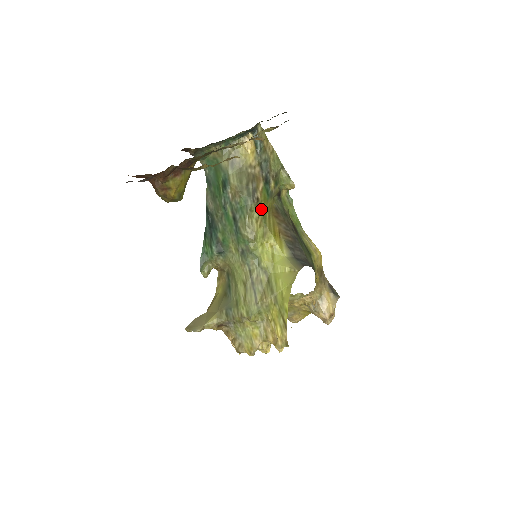
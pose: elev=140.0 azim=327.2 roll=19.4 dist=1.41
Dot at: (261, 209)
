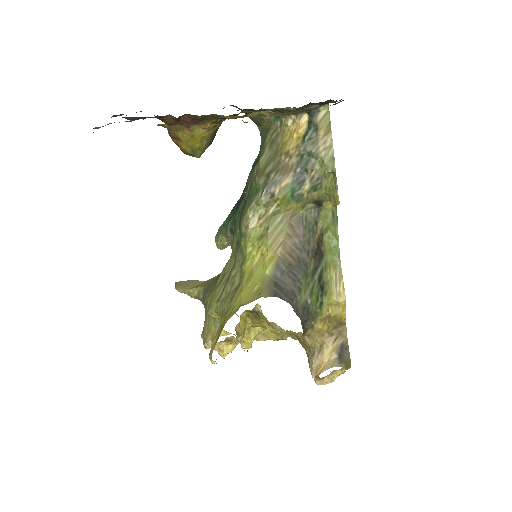
Dot at: (273, 208)
